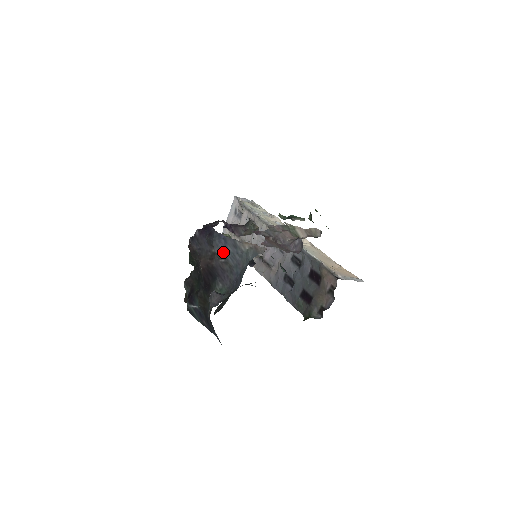
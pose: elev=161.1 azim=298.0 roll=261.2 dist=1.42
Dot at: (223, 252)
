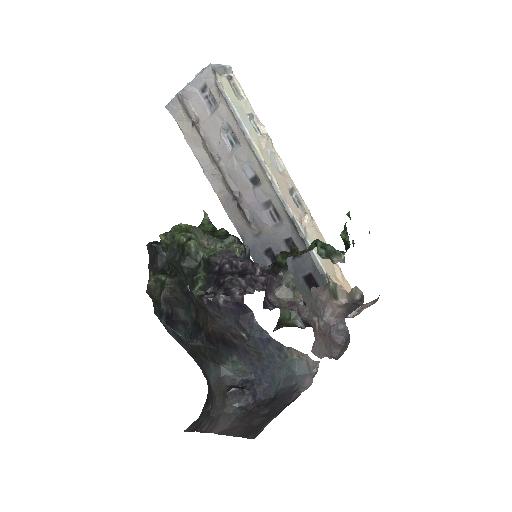
Dot at: (259, 347)
